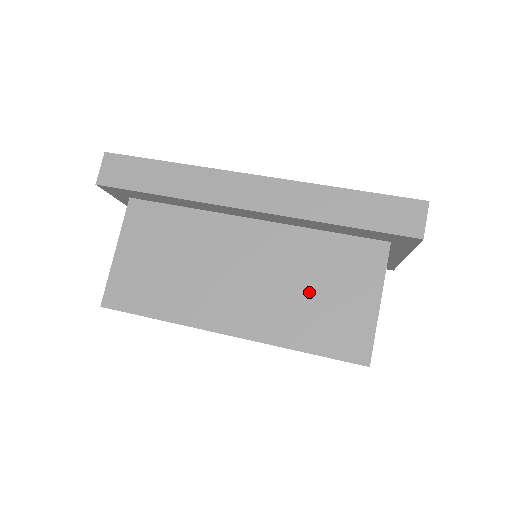
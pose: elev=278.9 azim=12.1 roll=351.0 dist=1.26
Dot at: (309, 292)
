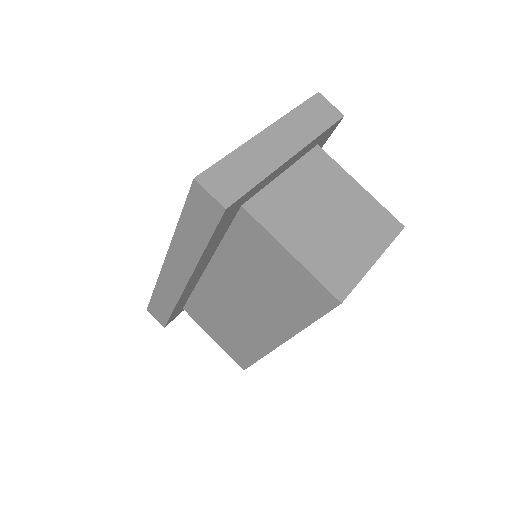
Dot at: (266, 285)
